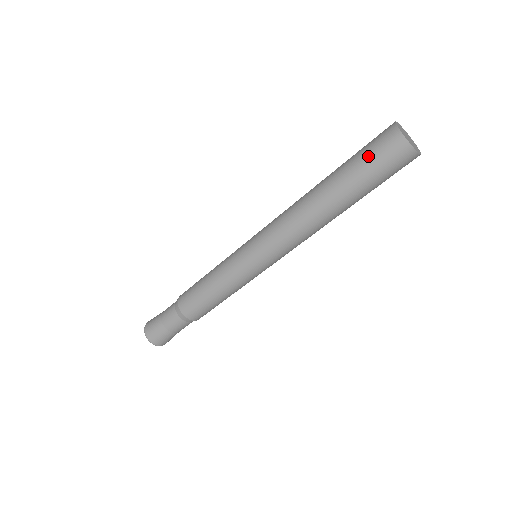
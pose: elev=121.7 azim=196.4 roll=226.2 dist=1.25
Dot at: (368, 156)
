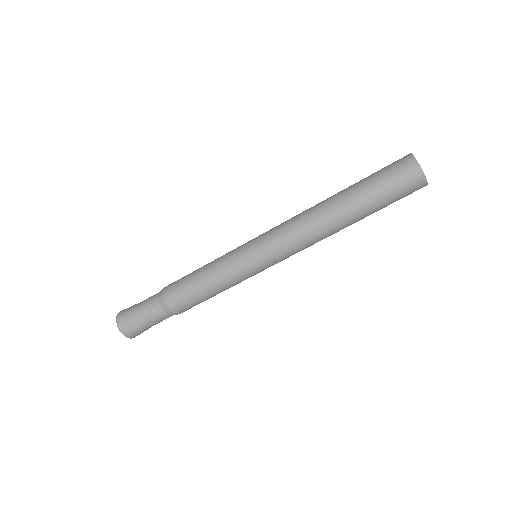
Dot at: (387, 181)
